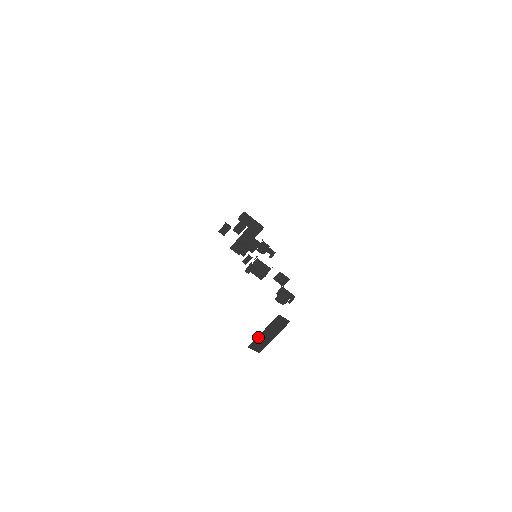
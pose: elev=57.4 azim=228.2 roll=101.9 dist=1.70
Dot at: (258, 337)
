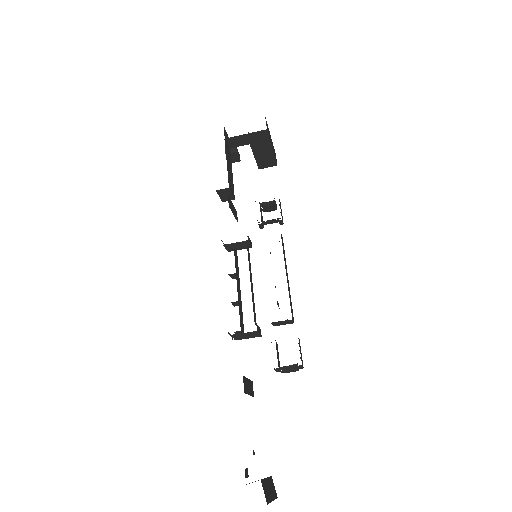
Dot at: occluded
